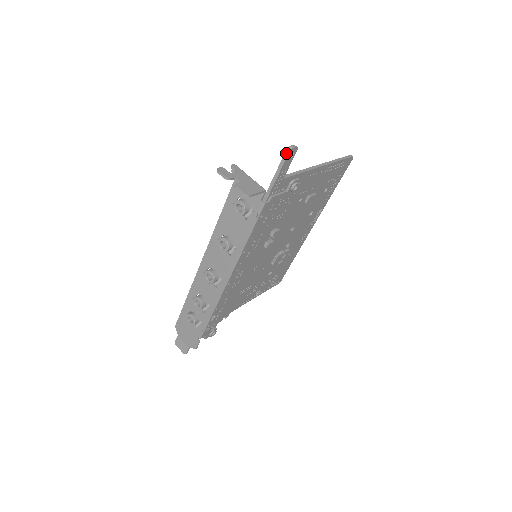
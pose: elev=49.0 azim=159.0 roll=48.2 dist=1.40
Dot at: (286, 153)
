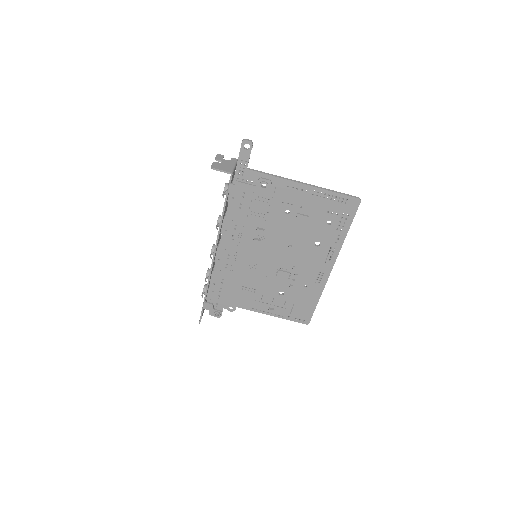
Dot at: (241, 143)
